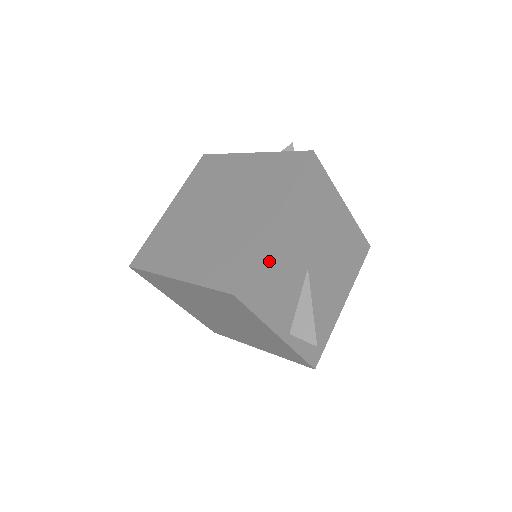
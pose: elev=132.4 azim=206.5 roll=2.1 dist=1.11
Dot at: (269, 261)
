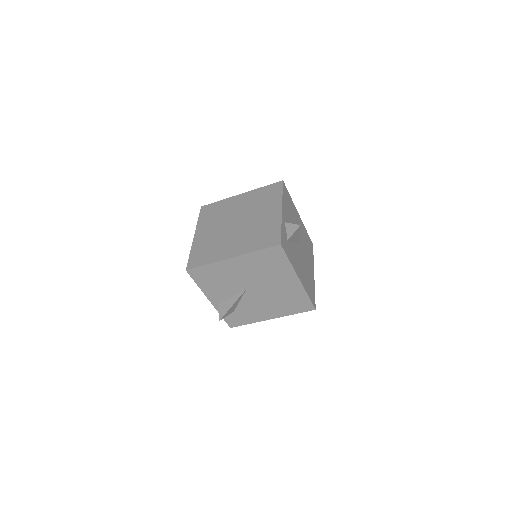
Dot at: (217, 271)
